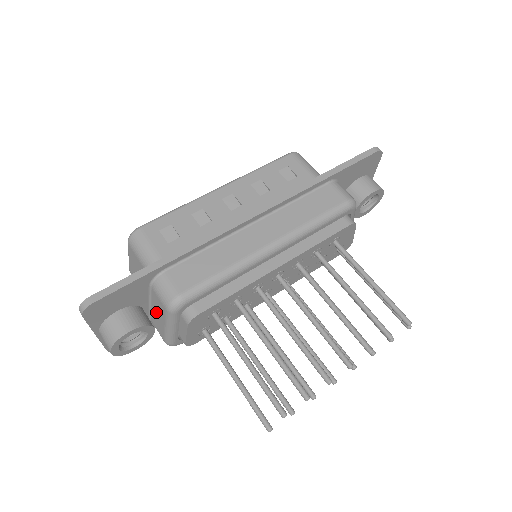
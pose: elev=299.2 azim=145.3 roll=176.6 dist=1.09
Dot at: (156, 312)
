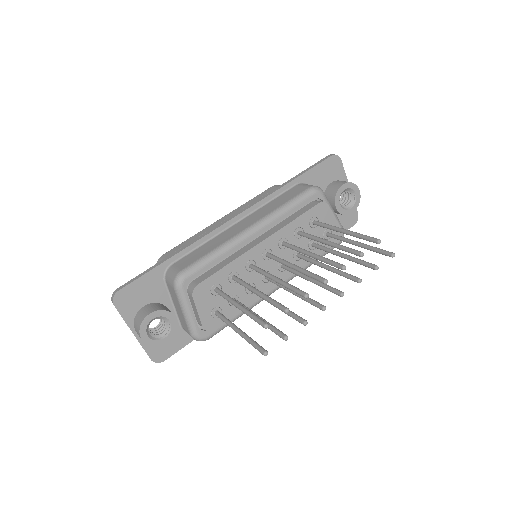
Dot at: (177, 307)
